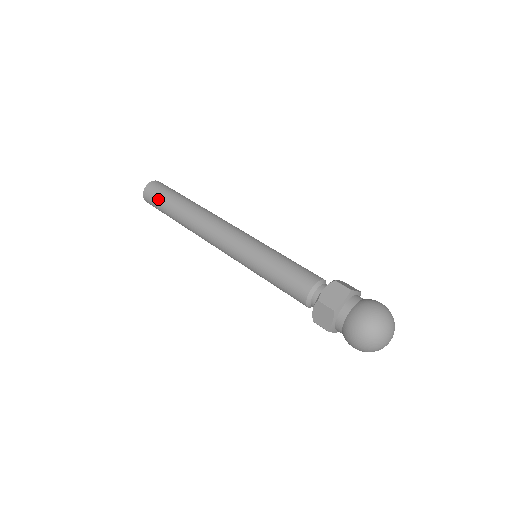
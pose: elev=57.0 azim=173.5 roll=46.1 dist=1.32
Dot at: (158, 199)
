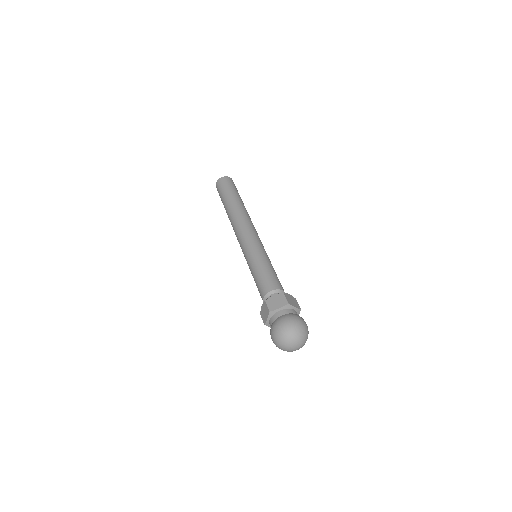
Dot at: occluded
